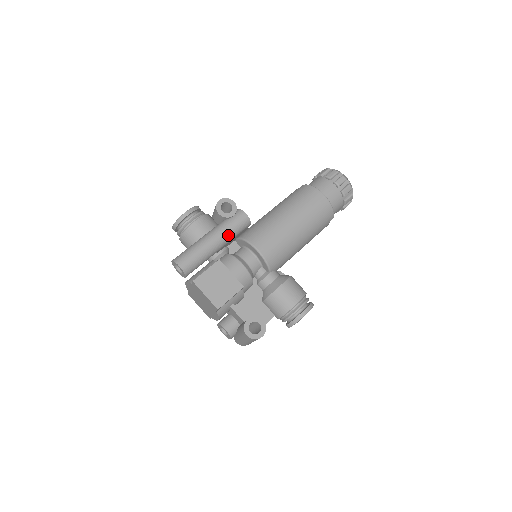
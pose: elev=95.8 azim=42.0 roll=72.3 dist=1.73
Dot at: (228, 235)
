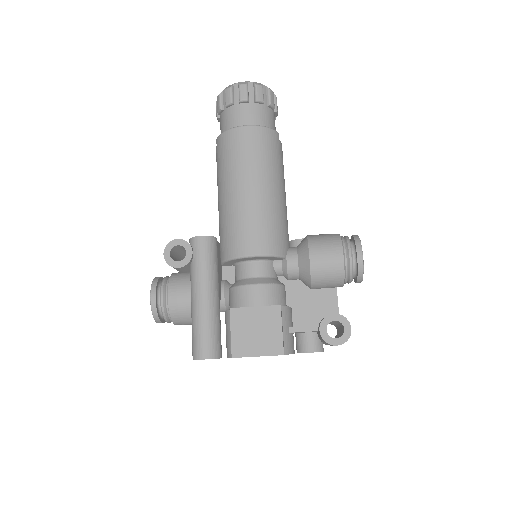
Dot at: (210, 276)
